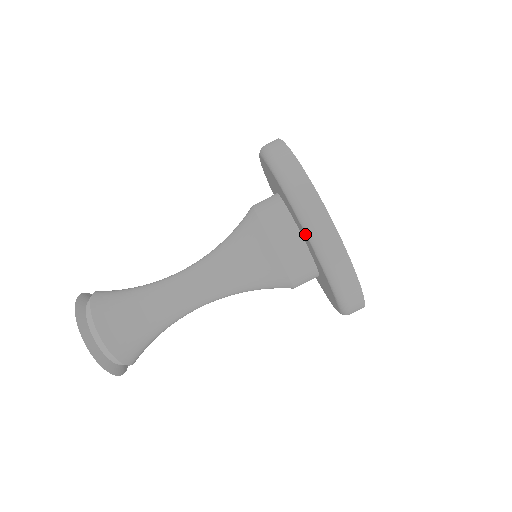
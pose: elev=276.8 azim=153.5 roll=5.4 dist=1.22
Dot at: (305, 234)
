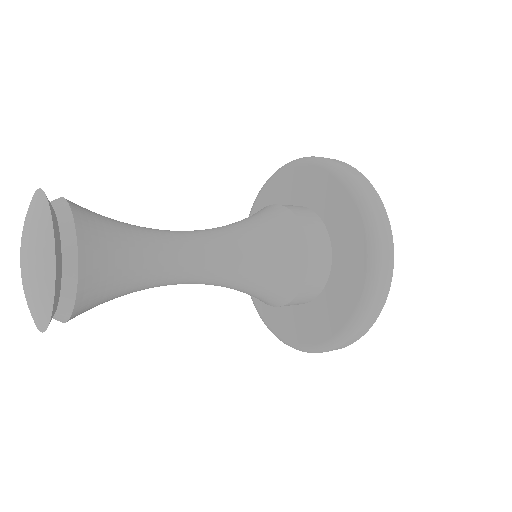
Dot at: (365, 236)
